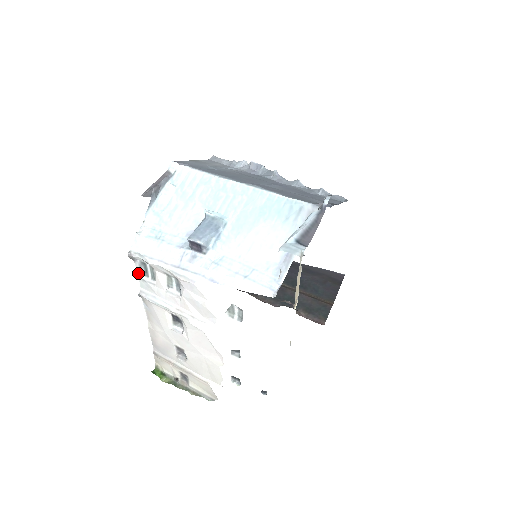
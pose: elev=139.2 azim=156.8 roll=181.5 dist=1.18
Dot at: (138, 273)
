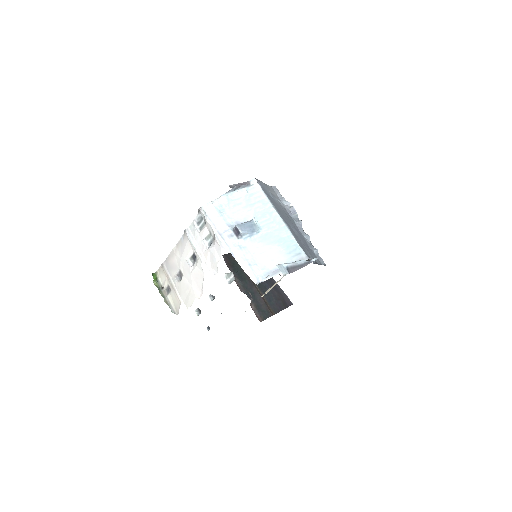
Dot at: (194, 220)
